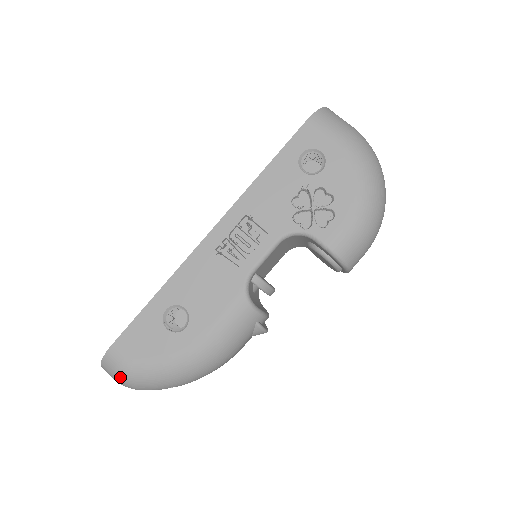
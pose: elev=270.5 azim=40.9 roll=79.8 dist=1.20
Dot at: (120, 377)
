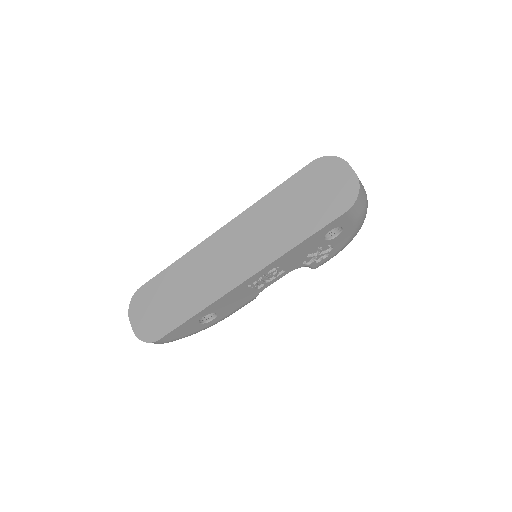
Dot at: occluded
